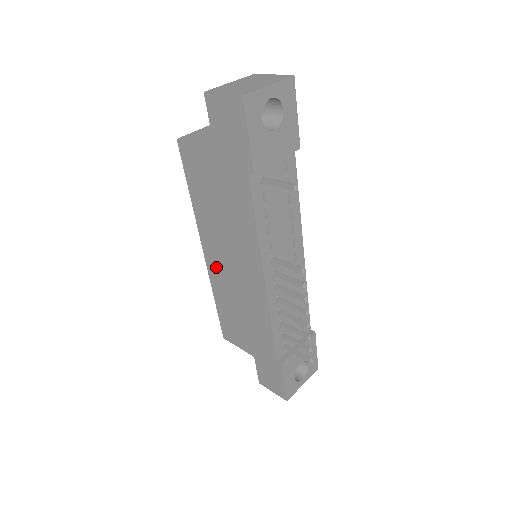
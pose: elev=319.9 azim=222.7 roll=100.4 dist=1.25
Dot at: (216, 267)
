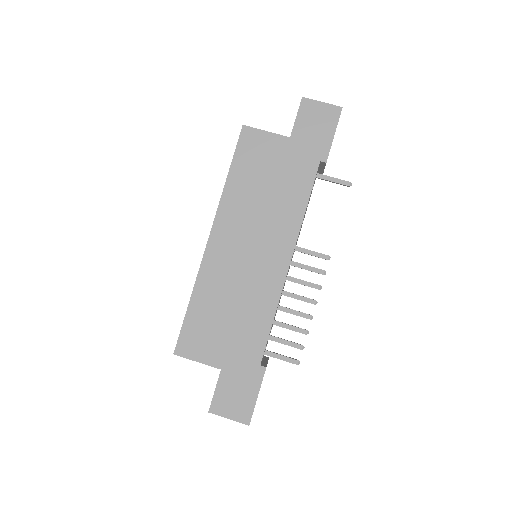
Dot at: (221, 254)
